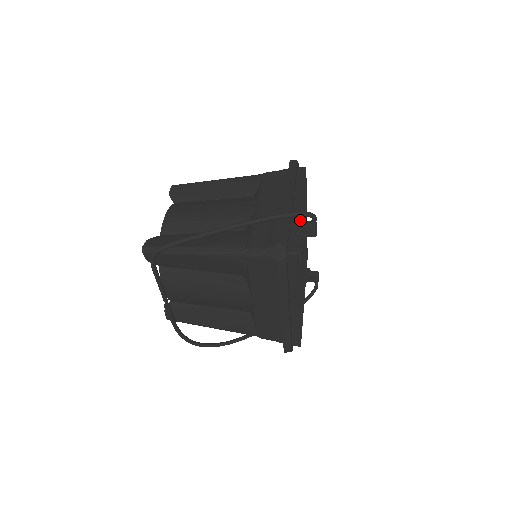
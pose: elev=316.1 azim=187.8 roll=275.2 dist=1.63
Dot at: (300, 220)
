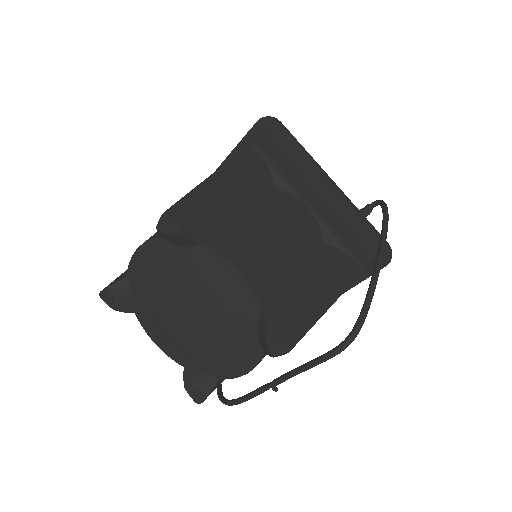
Dot at: occluded
